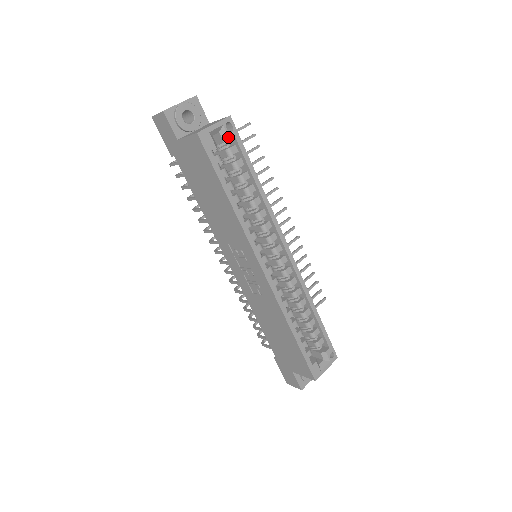
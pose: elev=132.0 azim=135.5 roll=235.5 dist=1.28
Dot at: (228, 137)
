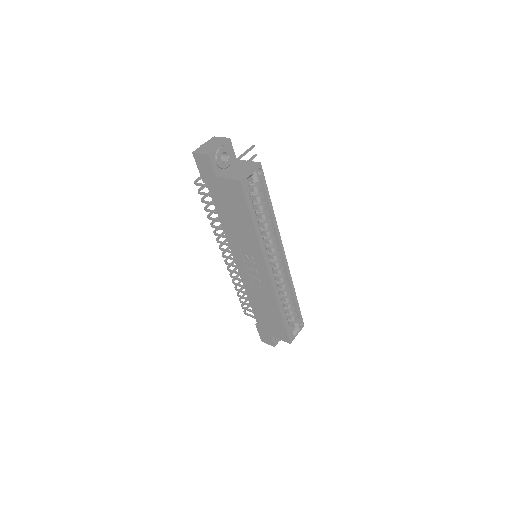
Dot at: (258, 179)
